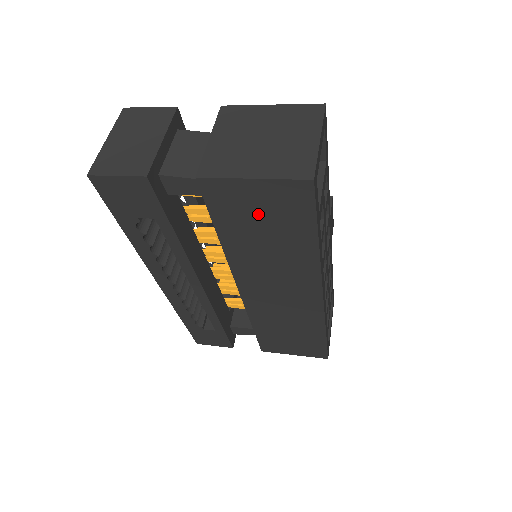
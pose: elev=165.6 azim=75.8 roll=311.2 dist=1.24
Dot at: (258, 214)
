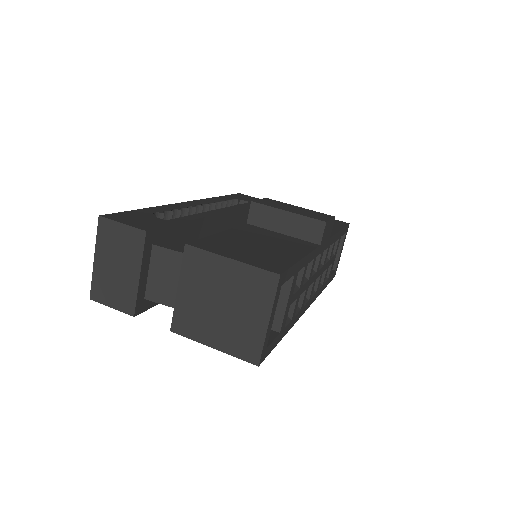
Dot at: occluded
